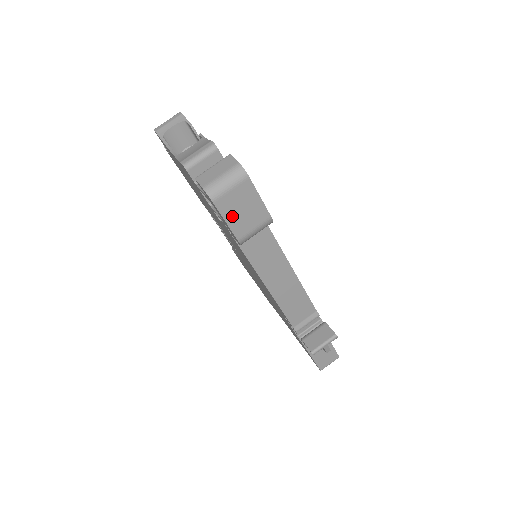
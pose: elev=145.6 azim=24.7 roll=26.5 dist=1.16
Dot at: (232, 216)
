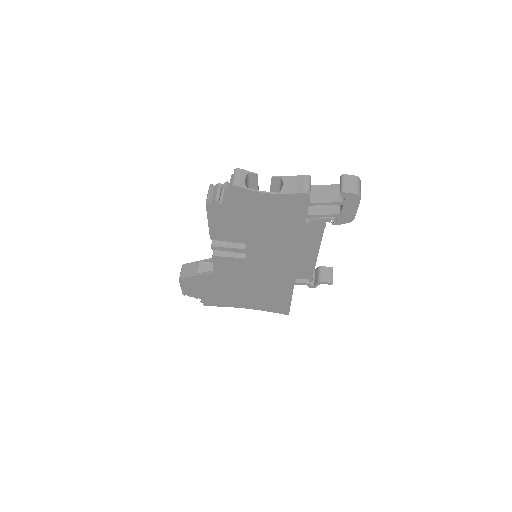
Dot at: (357, 205)
